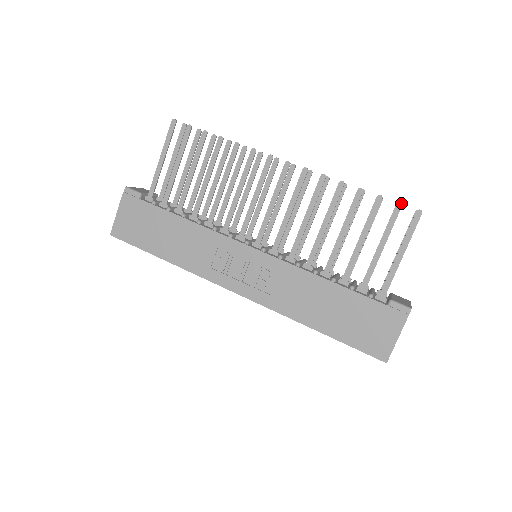
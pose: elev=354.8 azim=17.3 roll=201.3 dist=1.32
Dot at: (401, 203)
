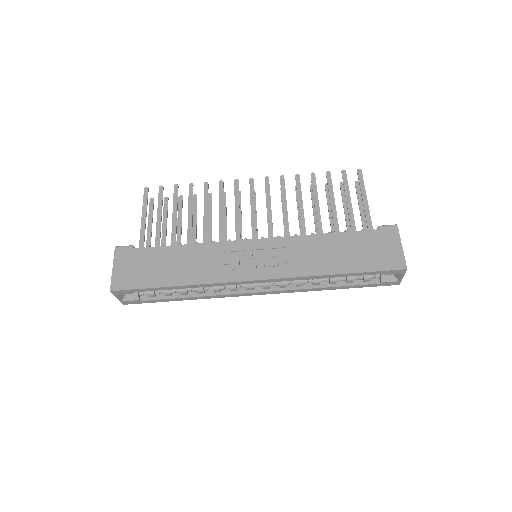
Dot at: (344, 170)
